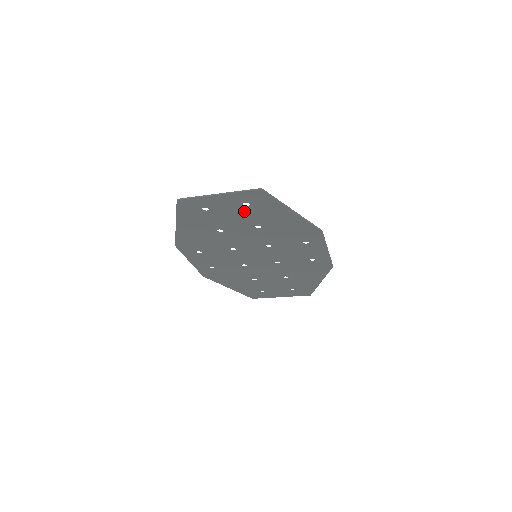
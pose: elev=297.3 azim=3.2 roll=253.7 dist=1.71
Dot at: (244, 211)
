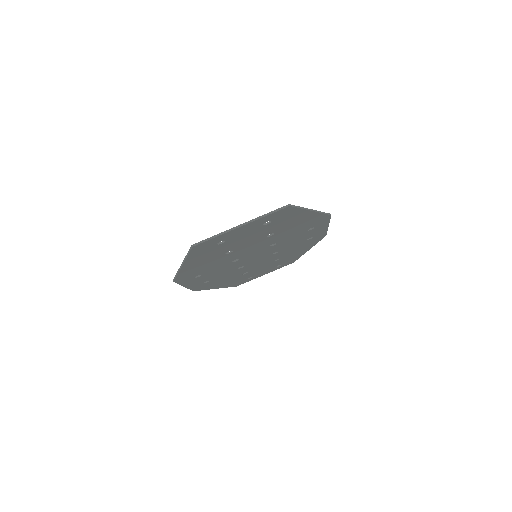
Dot at: (262, 228)
